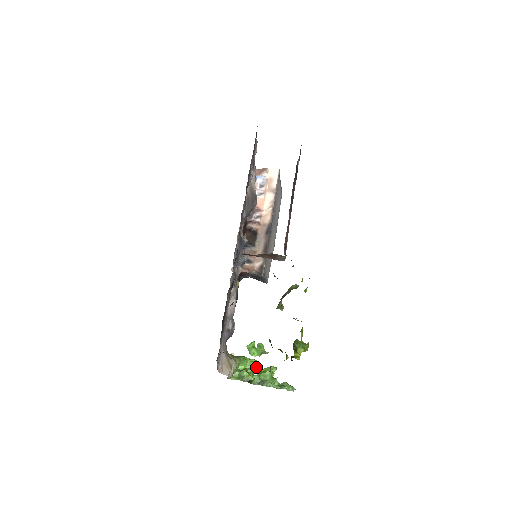
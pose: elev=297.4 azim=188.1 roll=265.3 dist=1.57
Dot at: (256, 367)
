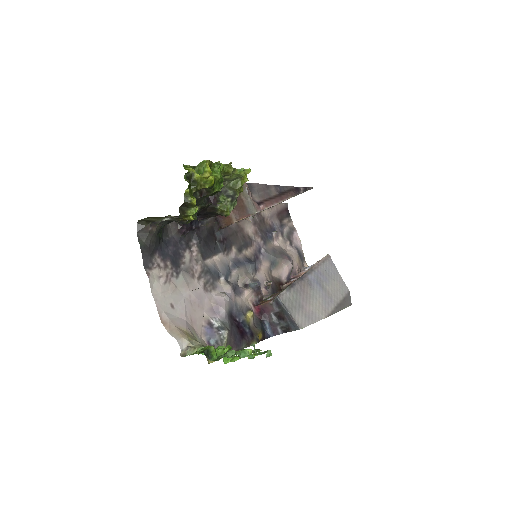
Dot at: (233, 358)
